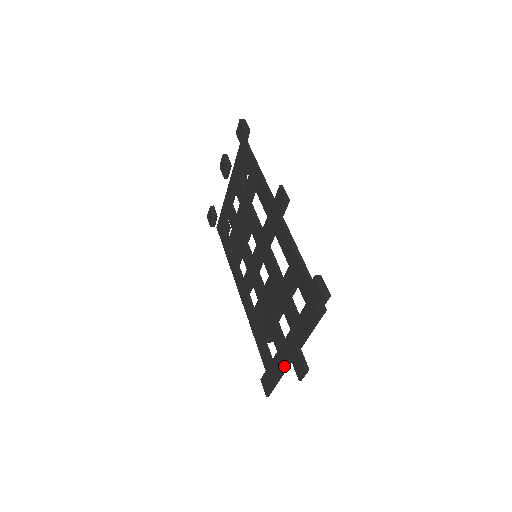
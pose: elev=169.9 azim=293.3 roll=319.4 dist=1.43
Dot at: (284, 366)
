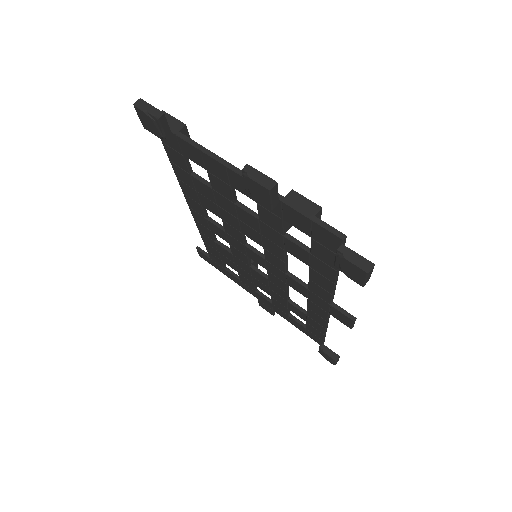
Dot at: (245, 289)
